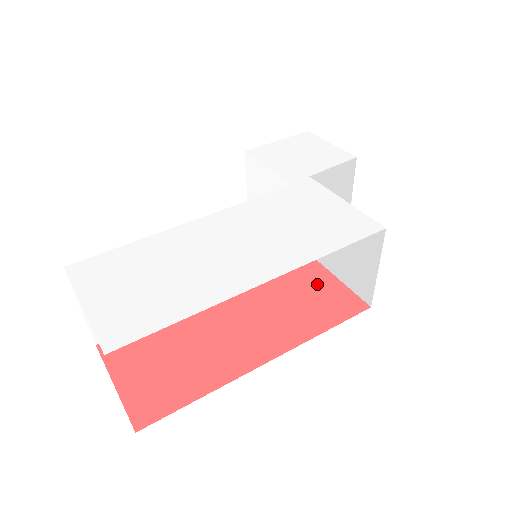
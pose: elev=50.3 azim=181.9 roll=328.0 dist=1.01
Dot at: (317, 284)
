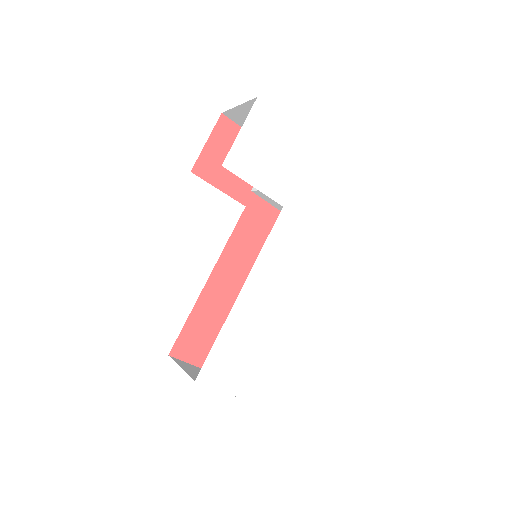
Dot at: (272, 225)
